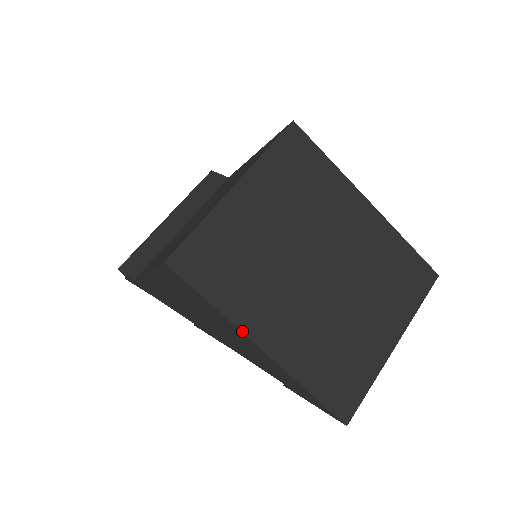
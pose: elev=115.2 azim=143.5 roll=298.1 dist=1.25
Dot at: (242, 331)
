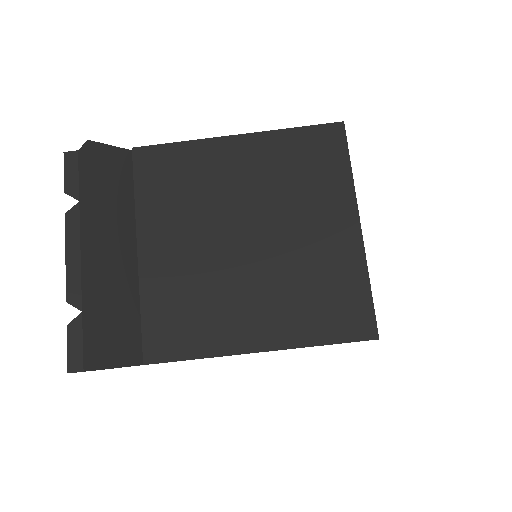
Dot at: occluded
